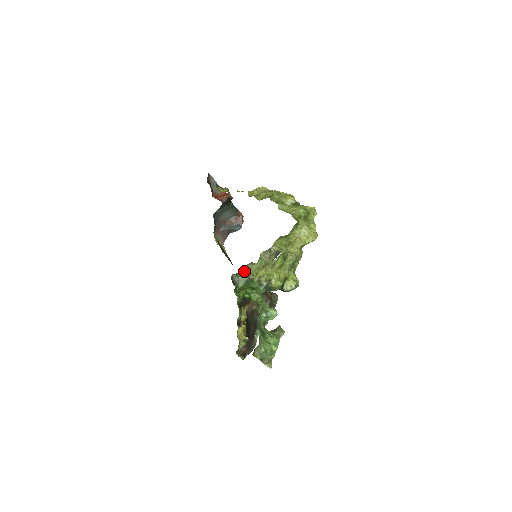
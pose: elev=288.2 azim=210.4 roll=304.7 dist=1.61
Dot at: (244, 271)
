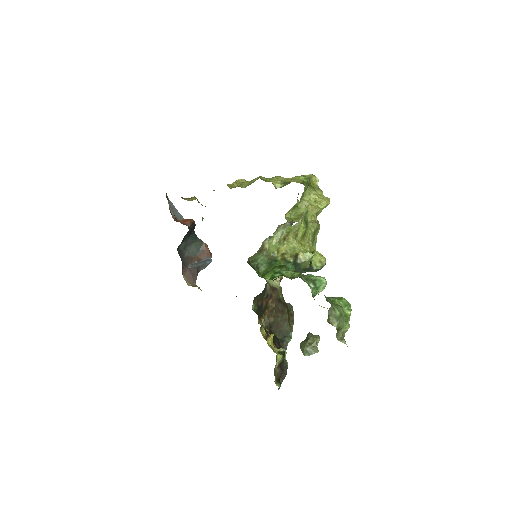
Dot at: (262, 250)
